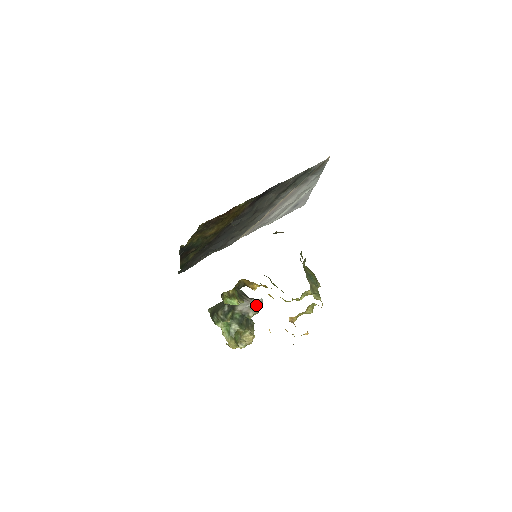
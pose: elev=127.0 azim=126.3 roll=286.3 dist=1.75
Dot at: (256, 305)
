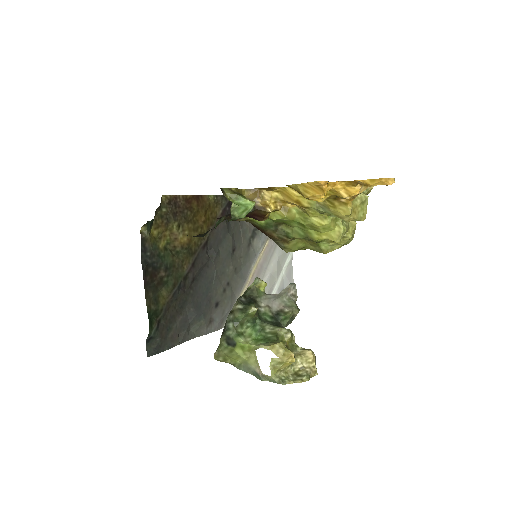
Dot at: (288, 296)
